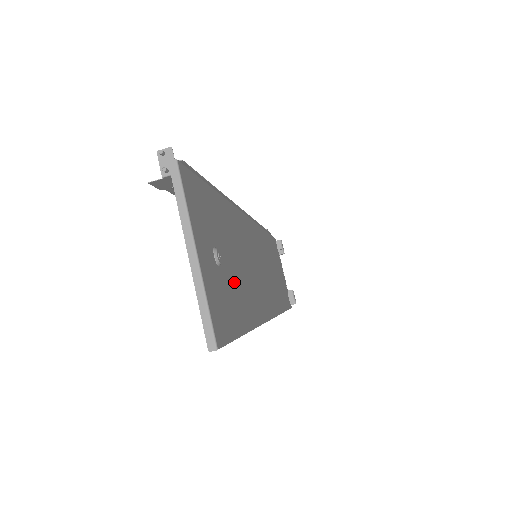
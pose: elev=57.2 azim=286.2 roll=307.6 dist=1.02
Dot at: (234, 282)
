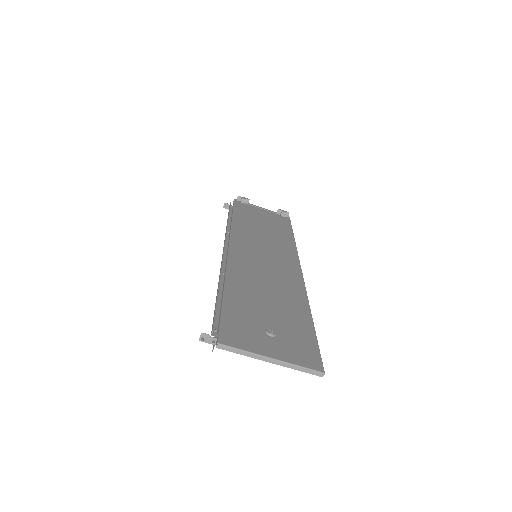
Dot at: (283, 318)
